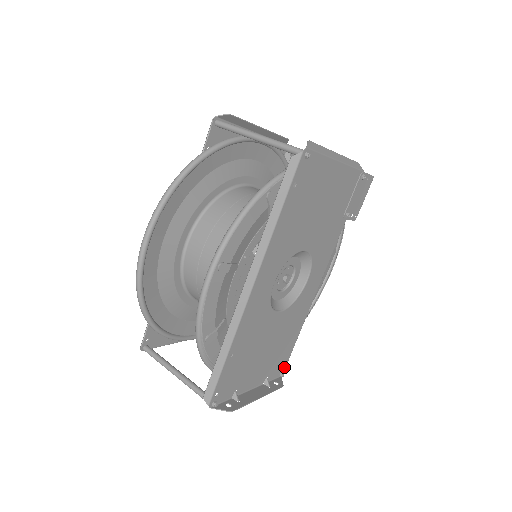
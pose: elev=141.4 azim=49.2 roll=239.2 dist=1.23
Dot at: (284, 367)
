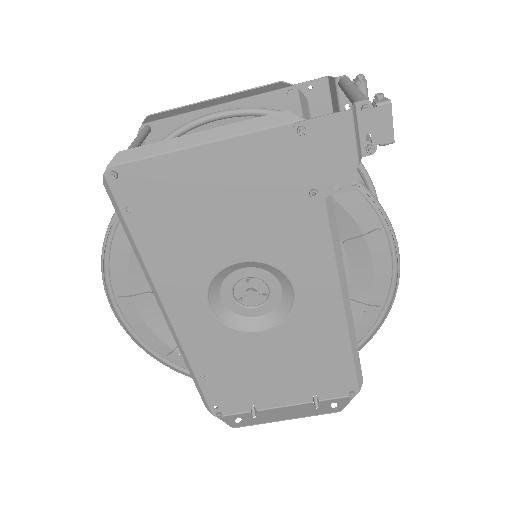
Dot at: (353, 386)
